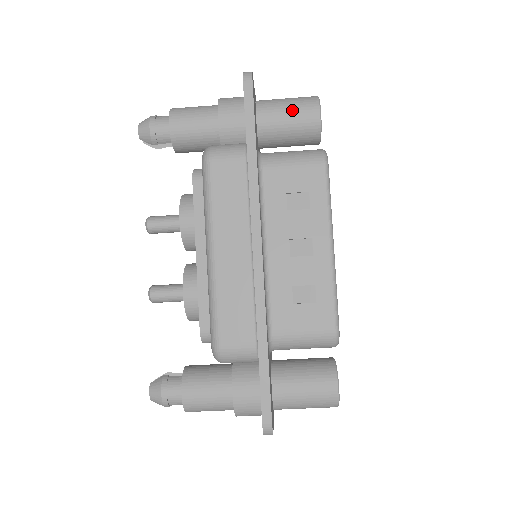
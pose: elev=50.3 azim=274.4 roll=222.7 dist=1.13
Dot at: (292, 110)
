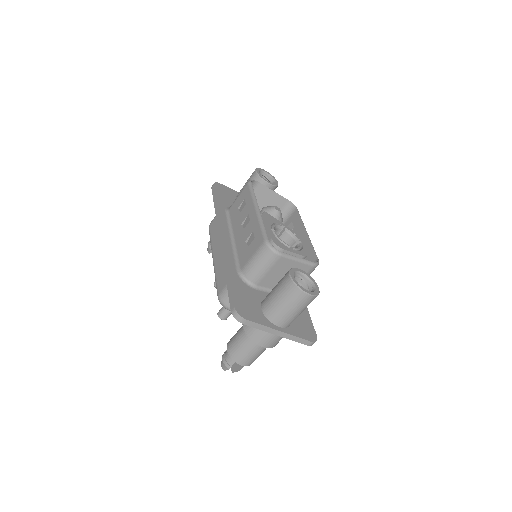
Dot at: occluded
